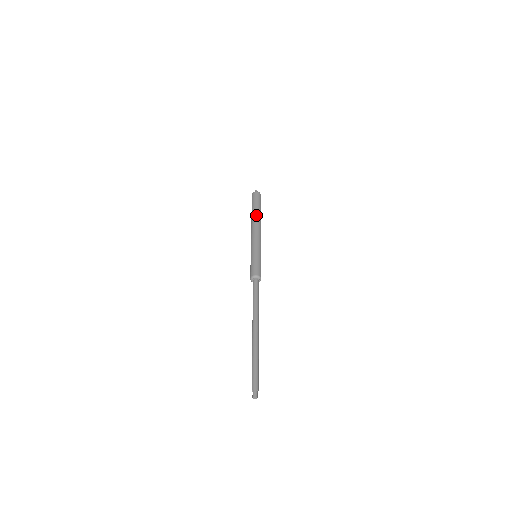
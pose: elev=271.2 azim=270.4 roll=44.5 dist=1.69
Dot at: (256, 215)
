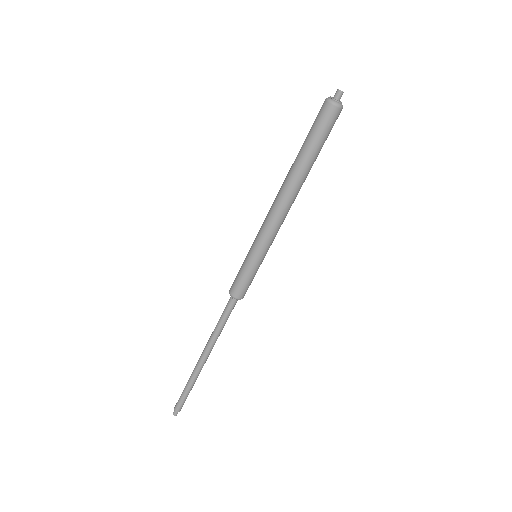
Dot at: (298, 178)
